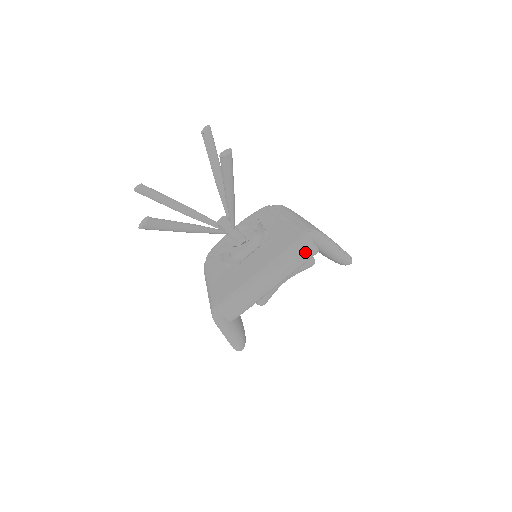
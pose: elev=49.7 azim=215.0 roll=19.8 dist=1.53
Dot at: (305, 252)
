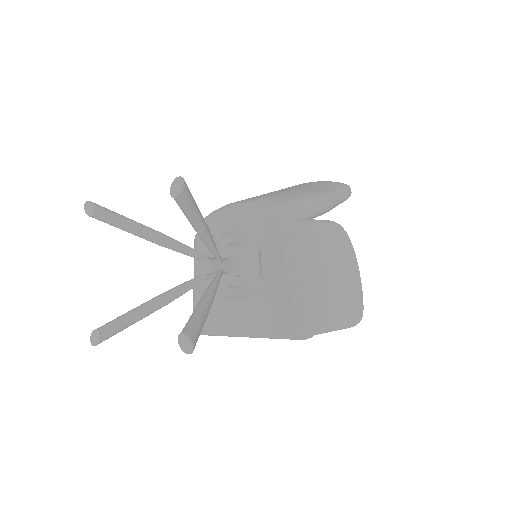
Dot at: occluded
